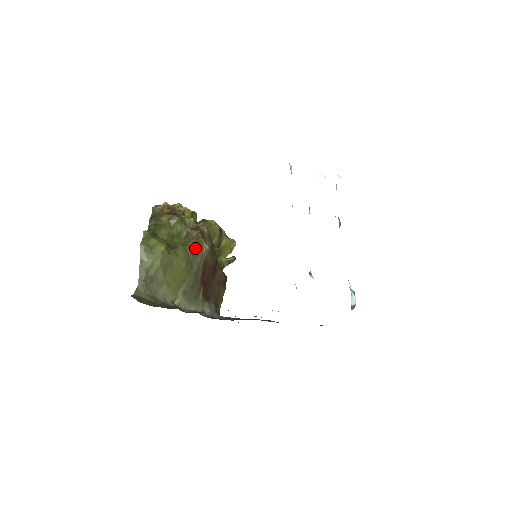
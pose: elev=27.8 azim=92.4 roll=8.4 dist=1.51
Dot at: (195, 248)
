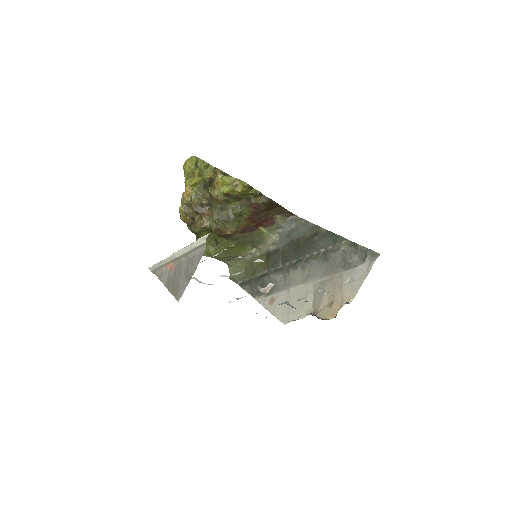
Dot at: (226, 236)
